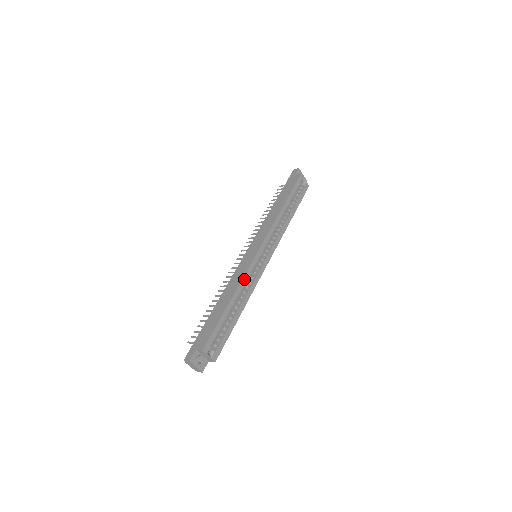
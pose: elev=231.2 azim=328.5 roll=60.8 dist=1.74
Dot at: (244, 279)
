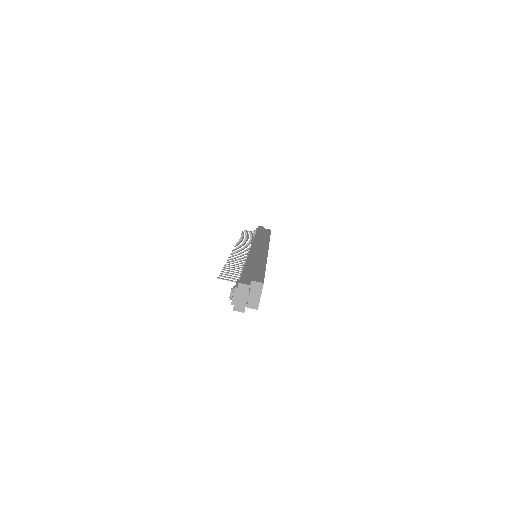
Dot at: occluded
